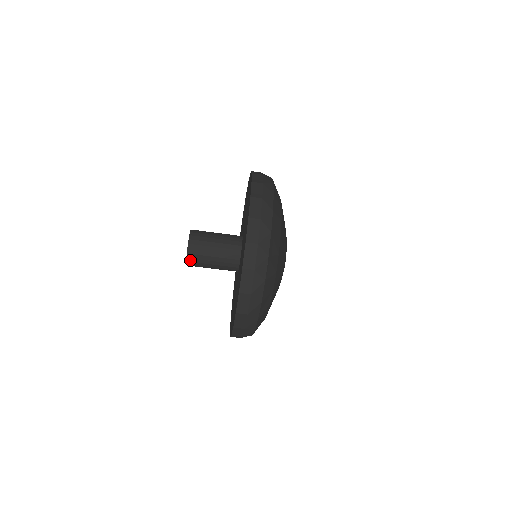
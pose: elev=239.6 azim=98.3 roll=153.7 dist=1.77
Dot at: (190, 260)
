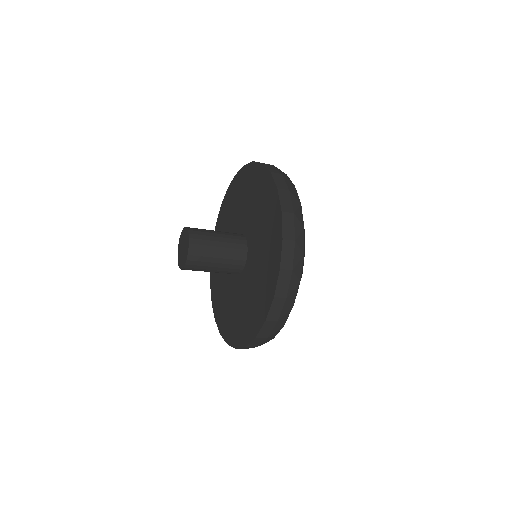
Dot at: (188, 266)
